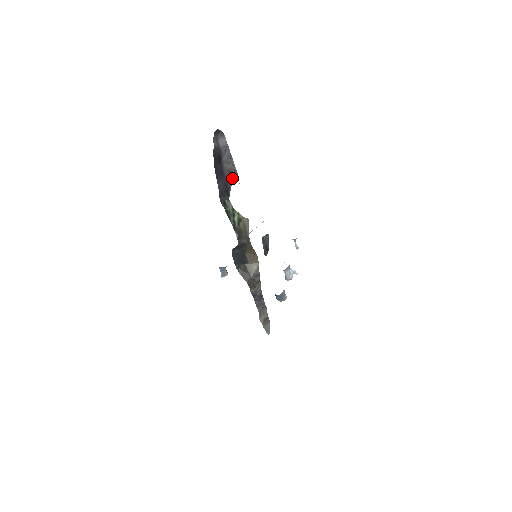
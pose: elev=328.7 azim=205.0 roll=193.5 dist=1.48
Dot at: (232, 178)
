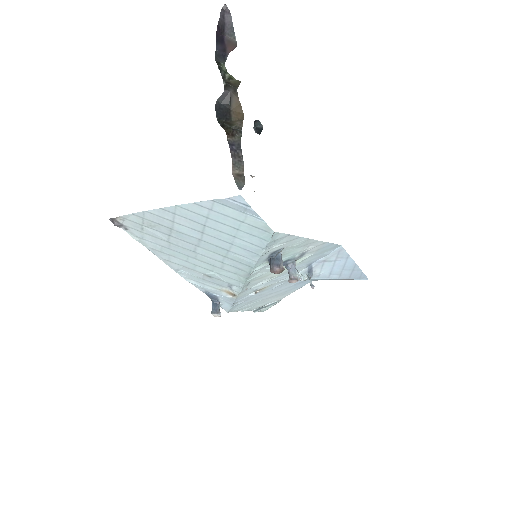
Dot at: (231, 48)
